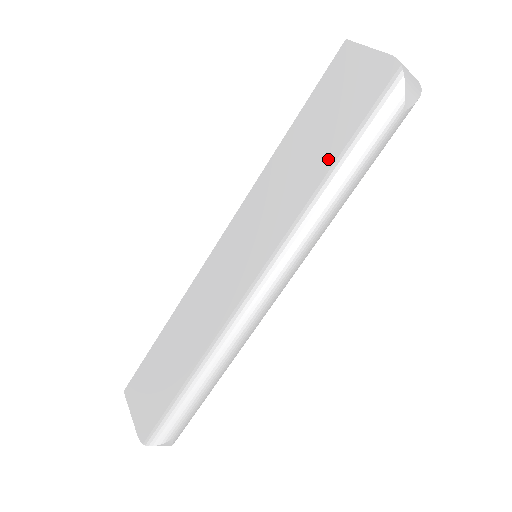
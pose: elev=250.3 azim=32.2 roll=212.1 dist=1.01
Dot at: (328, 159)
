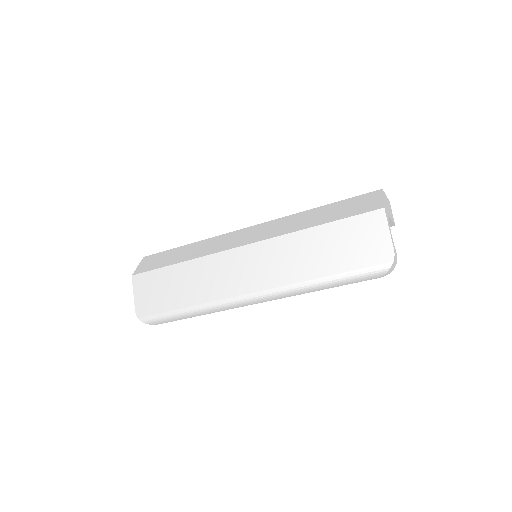
Dot at: (329, 270)
